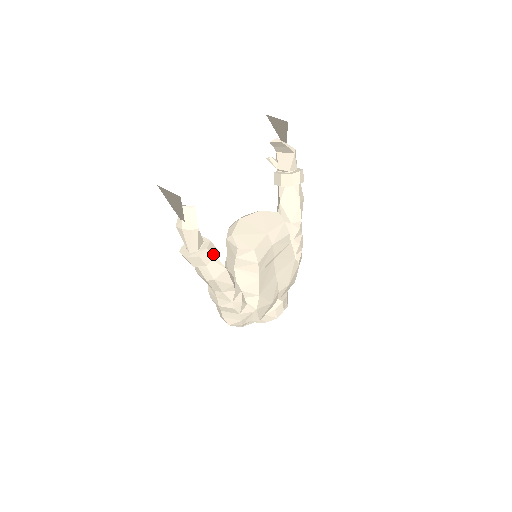
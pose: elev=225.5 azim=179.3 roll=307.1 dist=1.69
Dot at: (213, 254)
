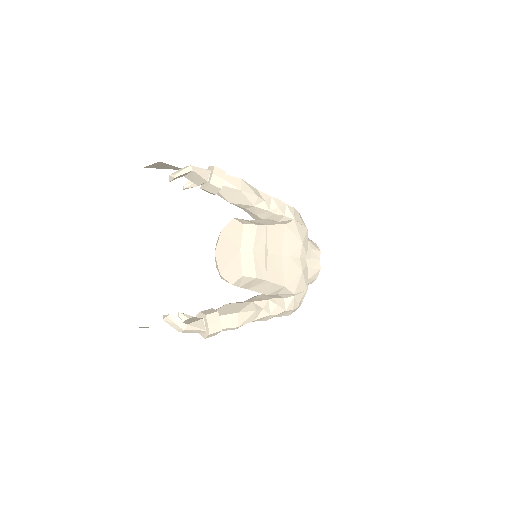
Dot at: (217, 320)
